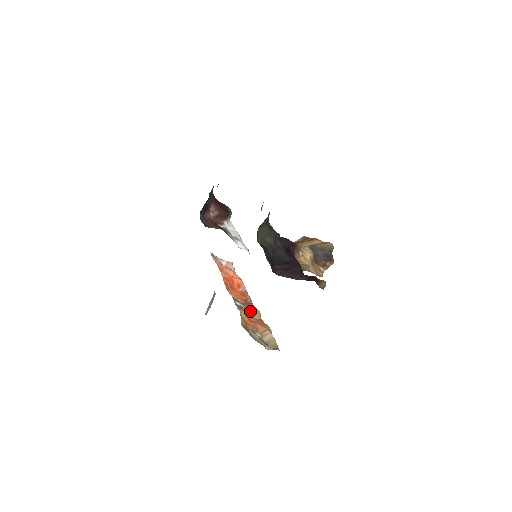
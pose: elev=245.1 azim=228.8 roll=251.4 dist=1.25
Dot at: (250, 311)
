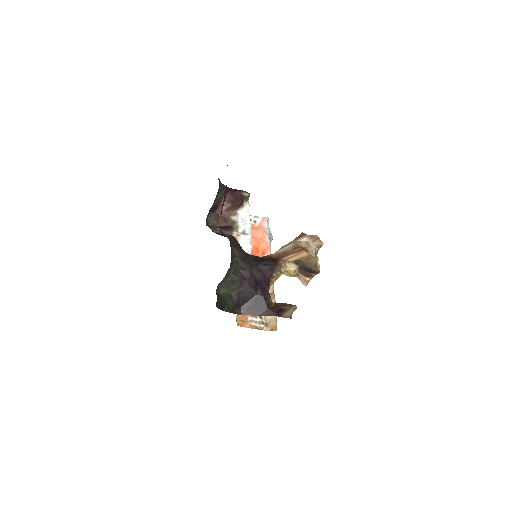
Dot at: occluded
